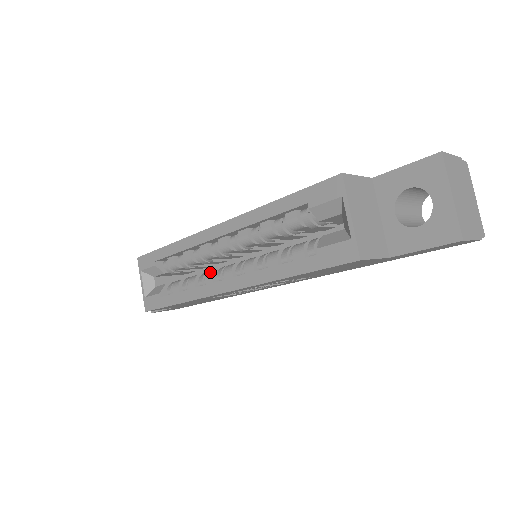
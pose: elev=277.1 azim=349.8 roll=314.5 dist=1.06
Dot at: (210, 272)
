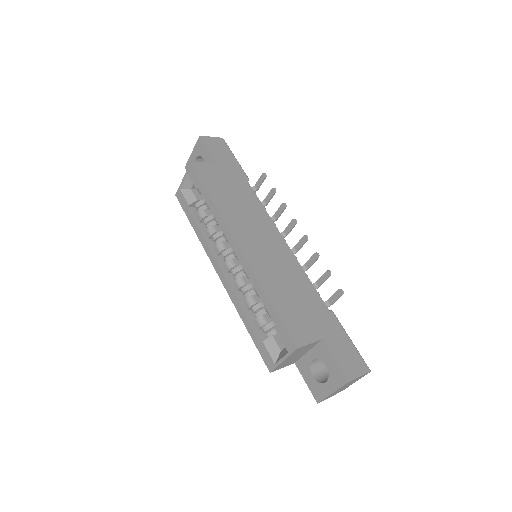
Dot at: (221, 247)
